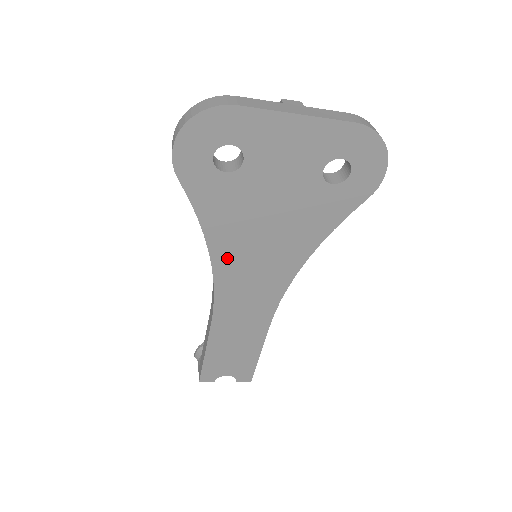
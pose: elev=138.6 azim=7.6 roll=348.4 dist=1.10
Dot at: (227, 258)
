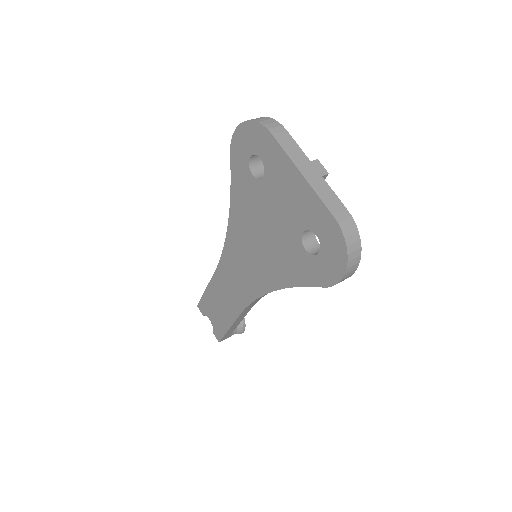
Dot at: (235, 236)
